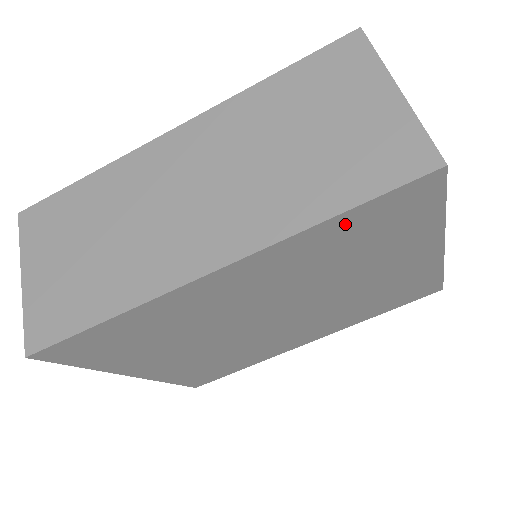
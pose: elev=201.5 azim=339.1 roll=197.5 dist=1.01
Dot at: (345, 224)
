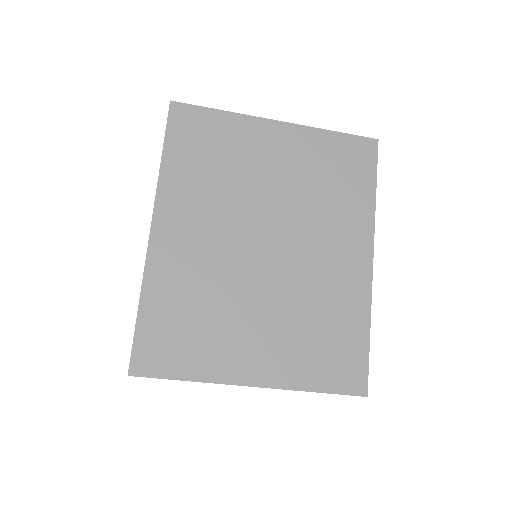
Dot at: (176, 156)
